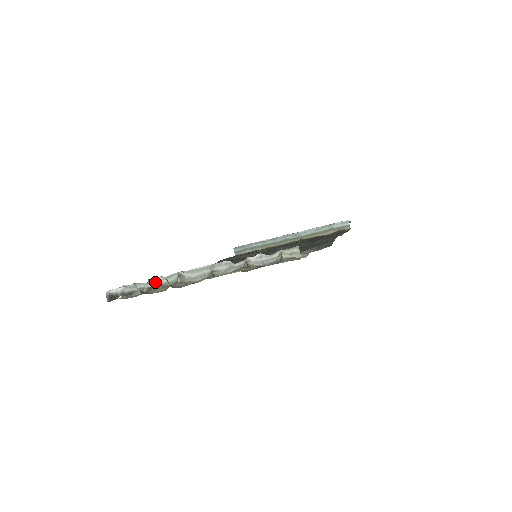
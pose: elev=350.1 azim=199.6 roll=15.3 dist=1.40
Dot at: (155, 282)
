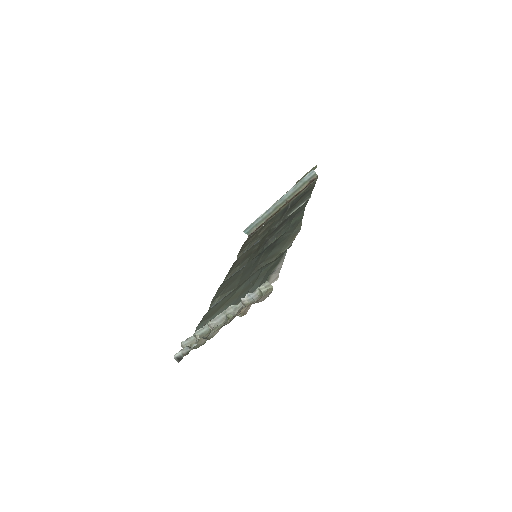
Dot at: (198, 334)
